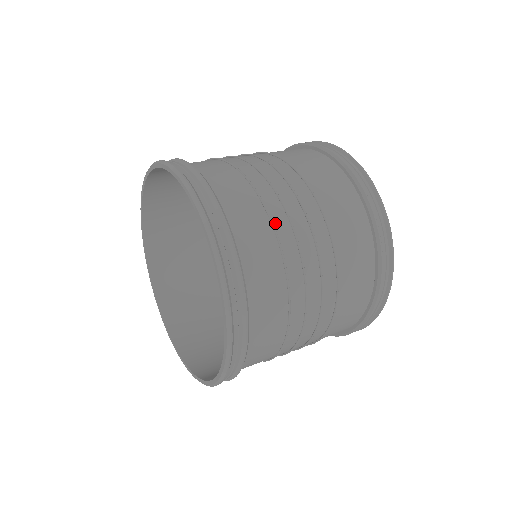
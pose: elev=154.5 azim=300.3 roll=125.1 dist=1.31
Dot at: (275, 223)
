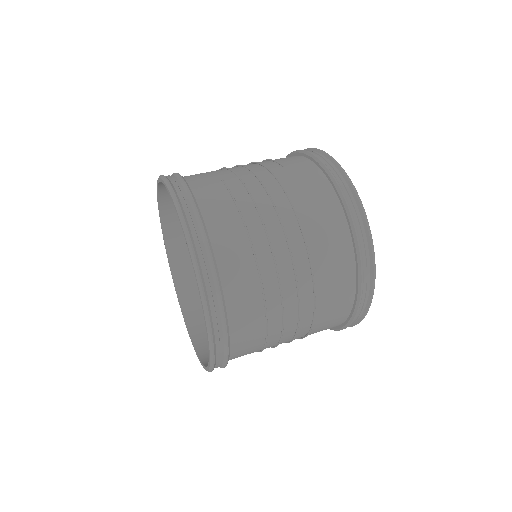
Dot at: (269, 310)
